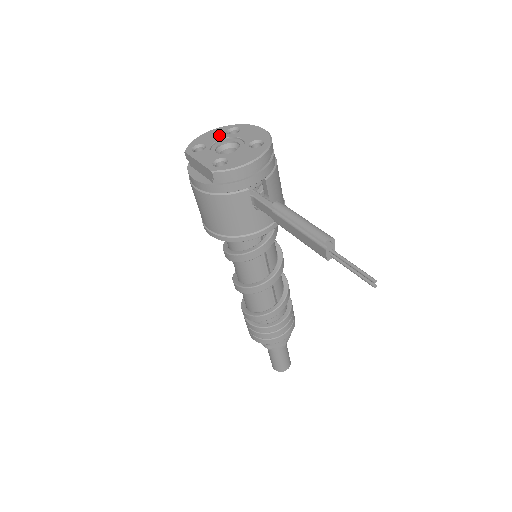
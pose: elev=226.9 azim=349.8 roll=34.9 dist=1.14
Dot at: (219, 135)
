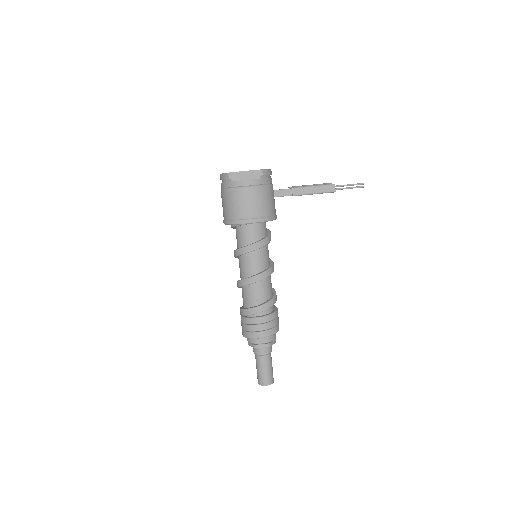
Dot at: occluded
